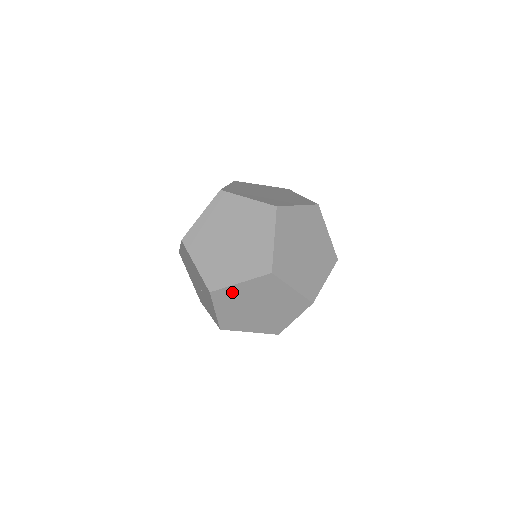
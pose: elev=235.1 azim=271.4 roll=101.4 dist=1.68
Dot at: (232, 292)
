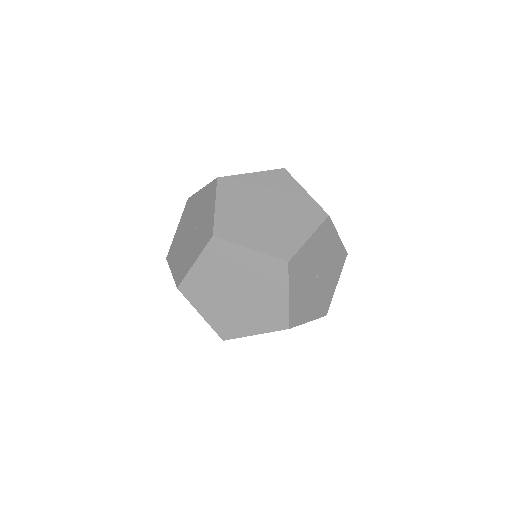
Dot at: (241, 182)
